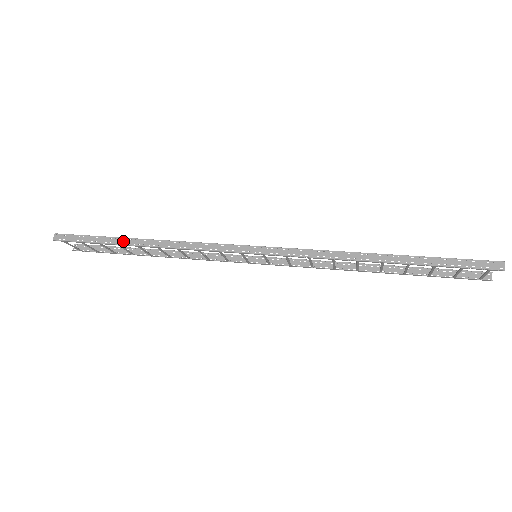
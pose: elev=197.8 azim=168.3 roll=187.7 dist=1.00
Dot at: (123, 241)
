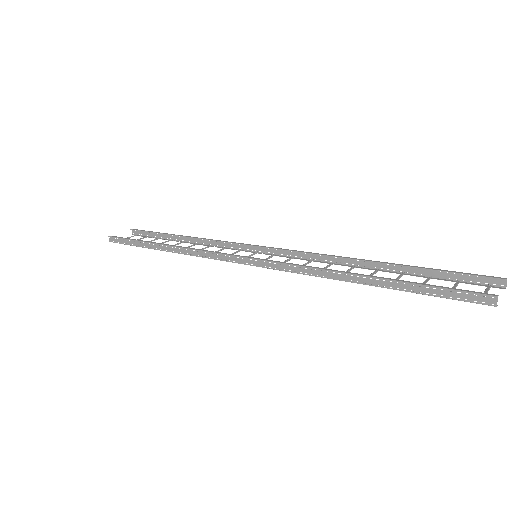
Dot at: (152, 246)
